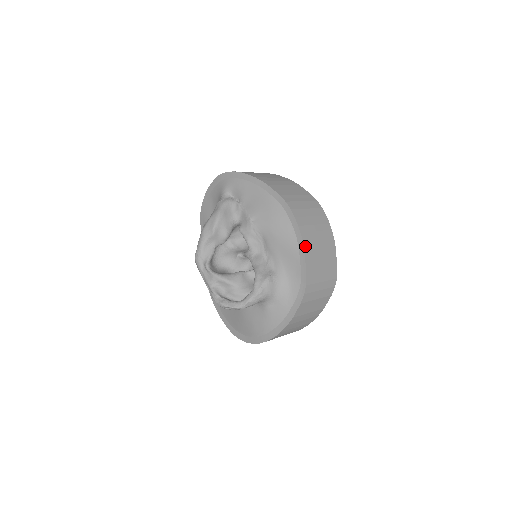
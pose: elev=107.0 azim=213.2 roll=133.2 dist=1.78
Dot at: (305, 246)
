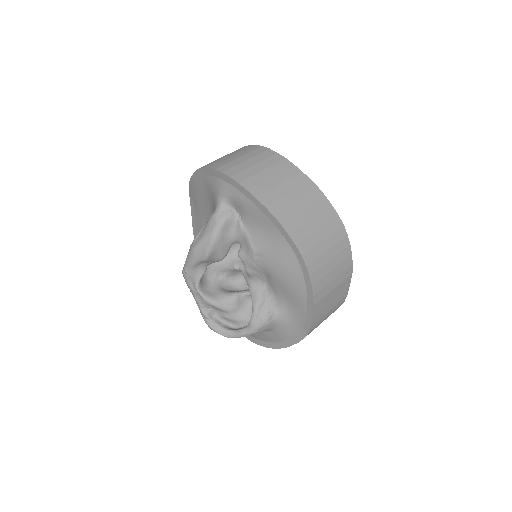
Dot at: (315, 304)
